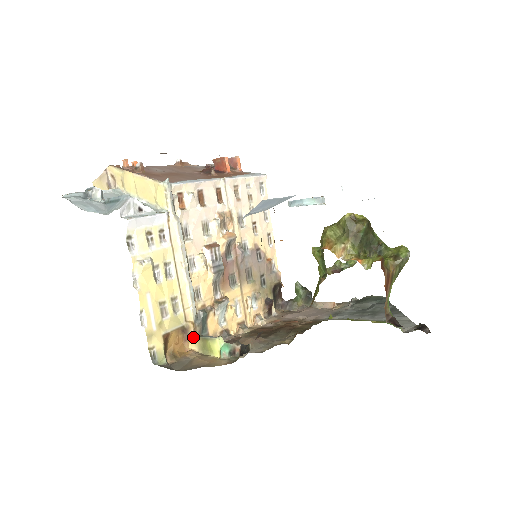
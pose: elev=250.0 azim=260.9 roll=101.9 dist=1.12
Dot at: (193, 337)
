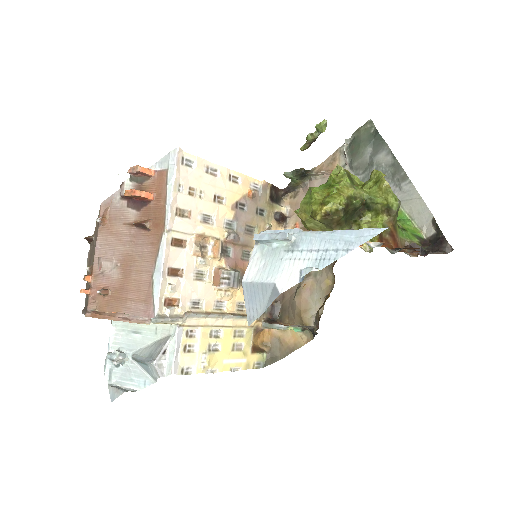
Dot at: occluded
